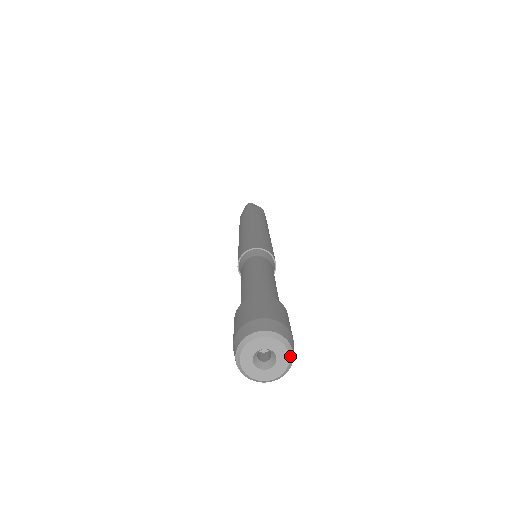
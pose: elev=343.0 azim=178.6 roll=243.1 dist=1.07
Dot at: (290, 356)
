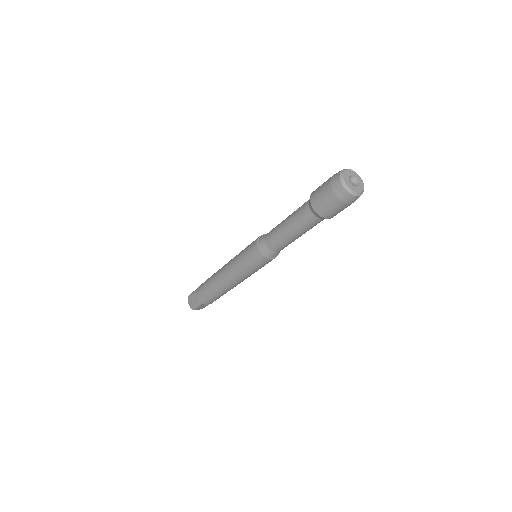
Dot at: (358, 175)
